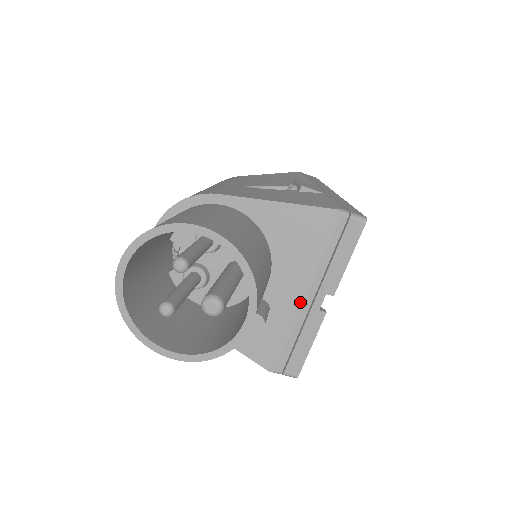
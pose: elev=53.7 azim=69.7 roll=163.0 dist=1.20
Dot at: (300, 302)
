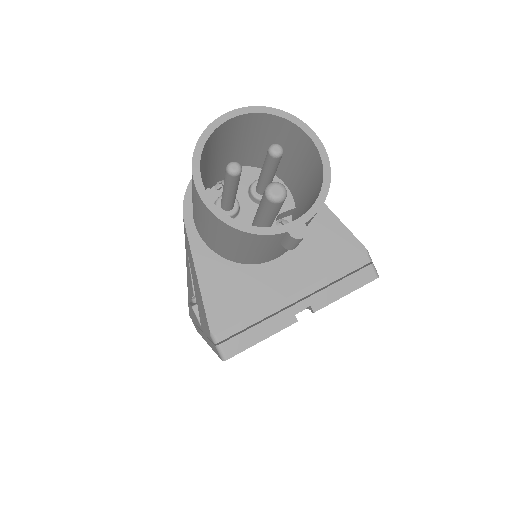
Dot at: (288, 293)
